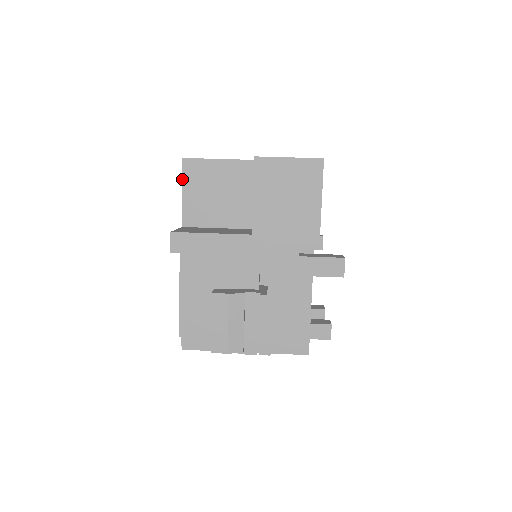
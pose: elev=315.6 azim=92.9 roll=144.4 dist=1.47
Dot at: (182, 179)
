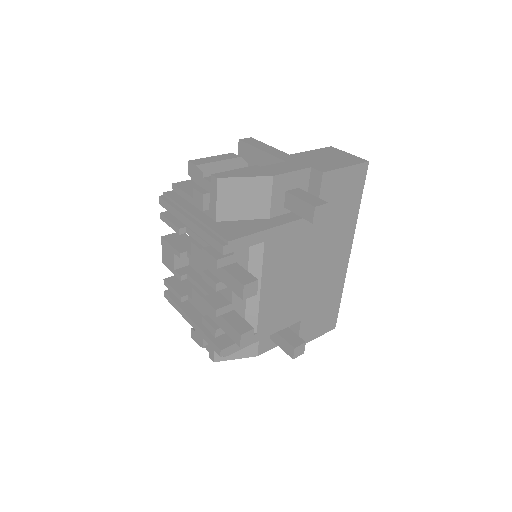
Dot at: occluded
